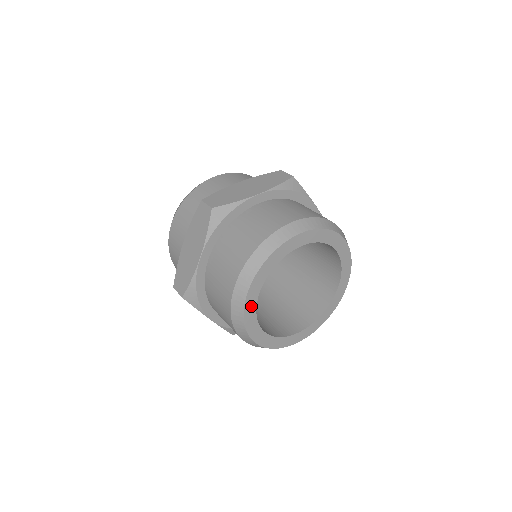
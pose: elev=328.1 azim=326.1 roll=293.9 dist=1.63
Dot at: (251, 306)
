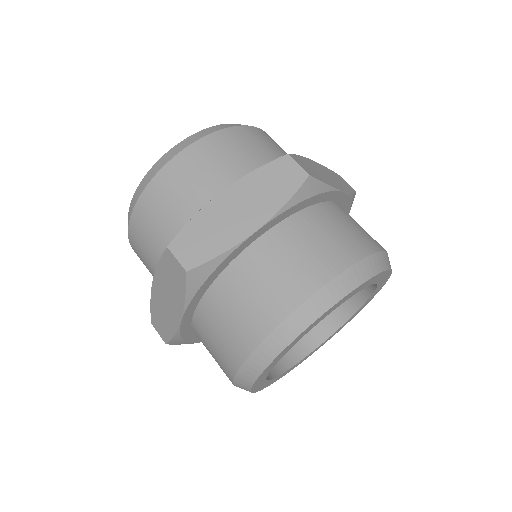
Dot at: (259, 382)
